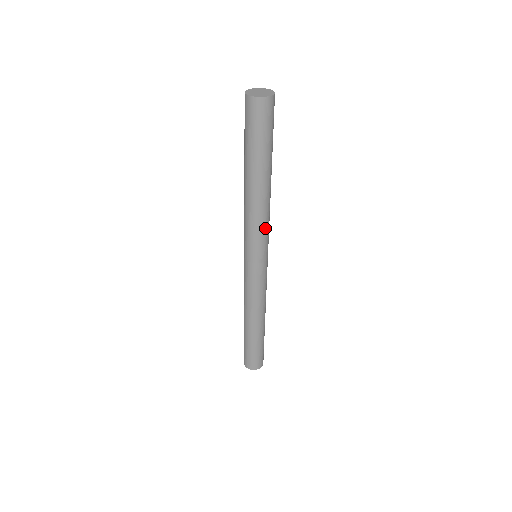
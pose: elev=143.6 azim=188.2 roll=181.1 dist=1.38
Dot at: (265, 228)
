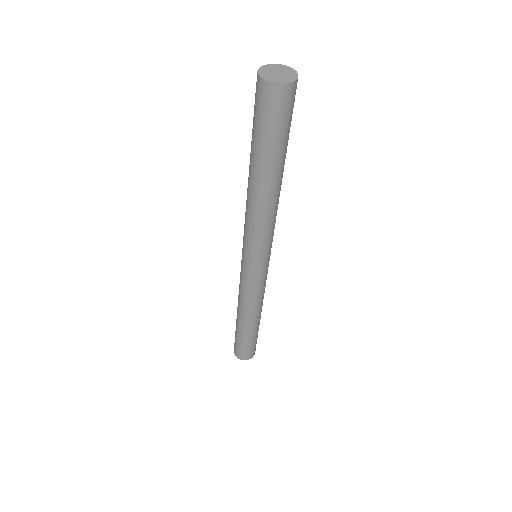
Dot at: (261, 234)
